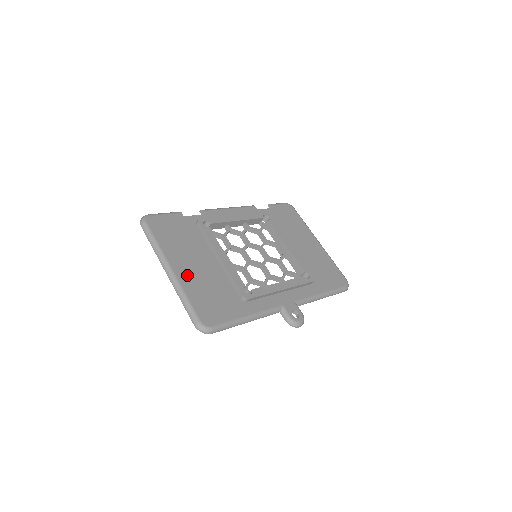
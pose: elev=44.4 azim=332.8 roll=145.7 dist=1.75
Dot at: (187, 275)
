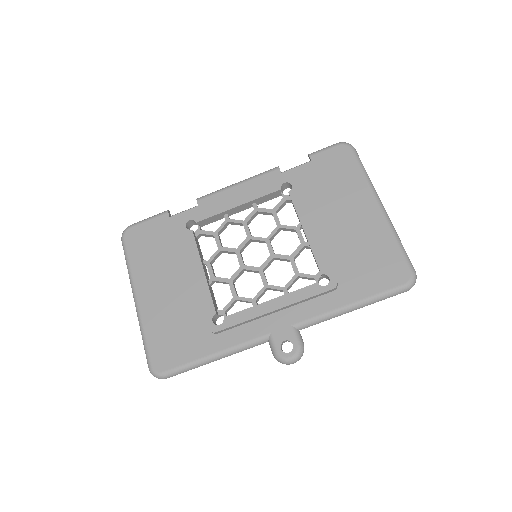
Dot at: (152, 304)
